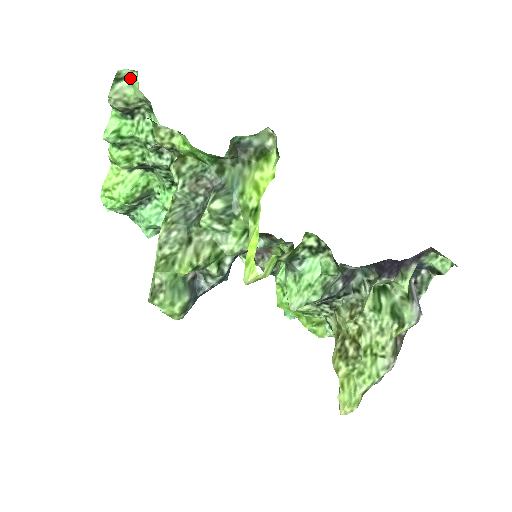
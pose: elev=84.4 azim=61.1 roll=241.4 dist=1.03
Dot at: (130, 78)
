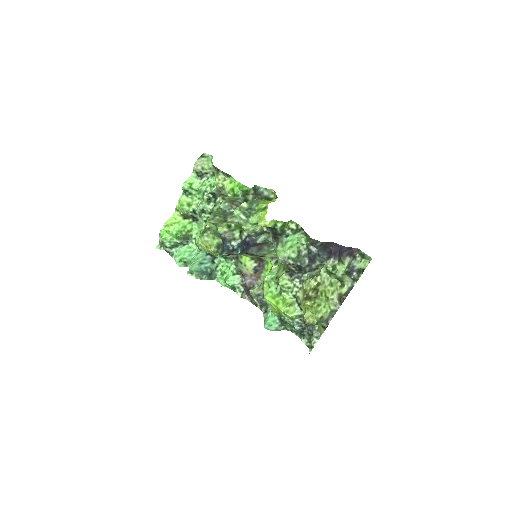
Dot at: (208, 158)
